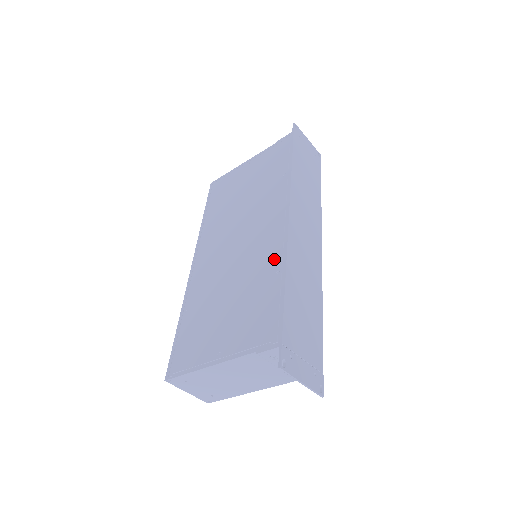
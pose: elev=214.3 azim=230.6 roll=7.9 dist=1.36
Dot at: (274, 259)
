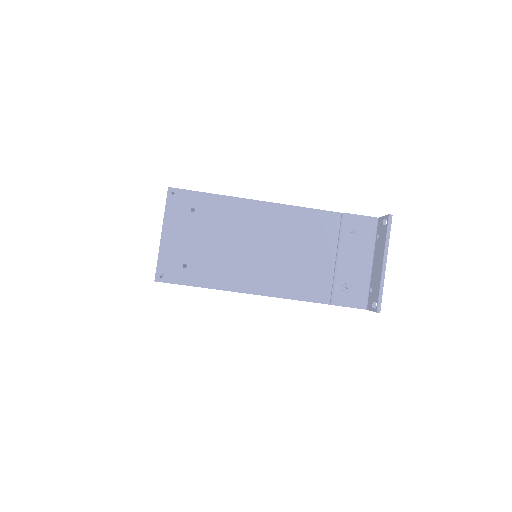
Dot at: occluded
